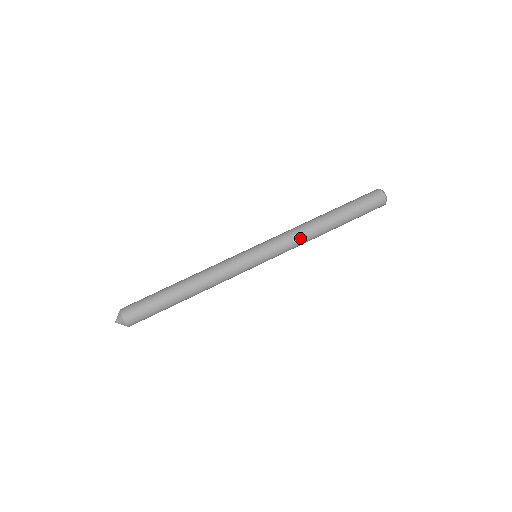
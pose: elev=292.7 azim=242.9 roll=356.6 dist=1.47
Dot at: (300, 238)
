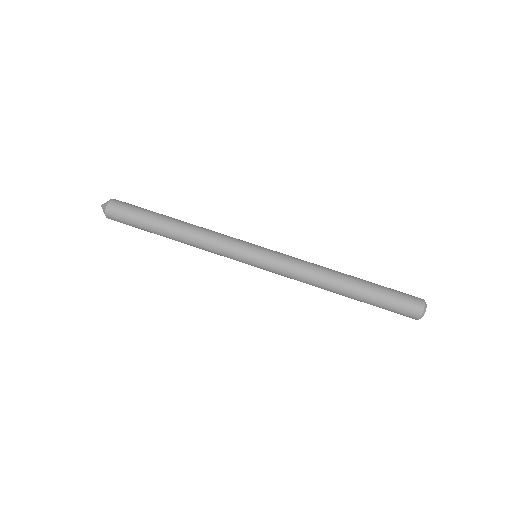
Dot at: (303, 282)
